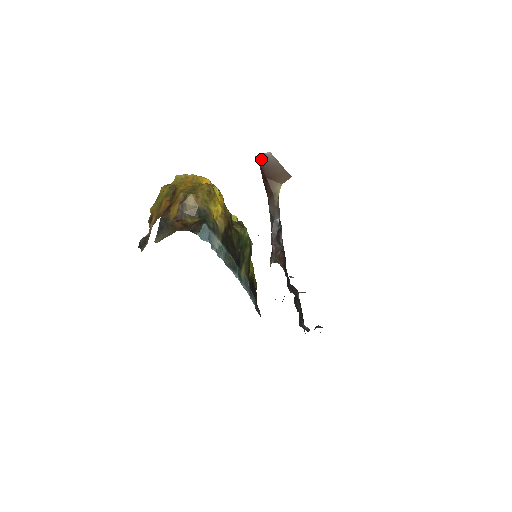
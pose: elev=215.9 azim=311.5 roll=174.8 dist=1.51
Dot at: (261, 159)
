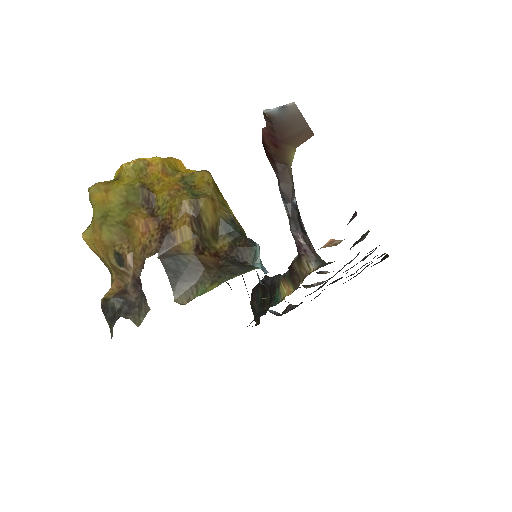
Dot at: (277, 115)
